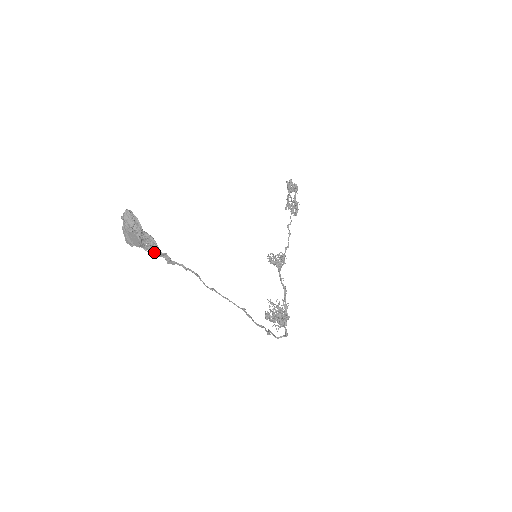
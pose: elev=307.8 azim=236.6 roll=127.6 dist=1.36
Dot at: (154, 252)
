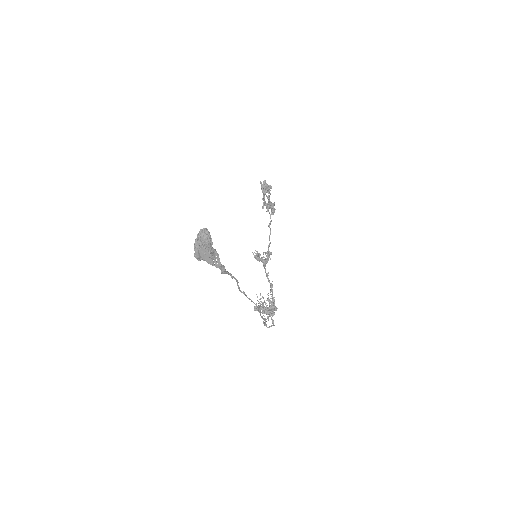
Dot at: (215, 264)
